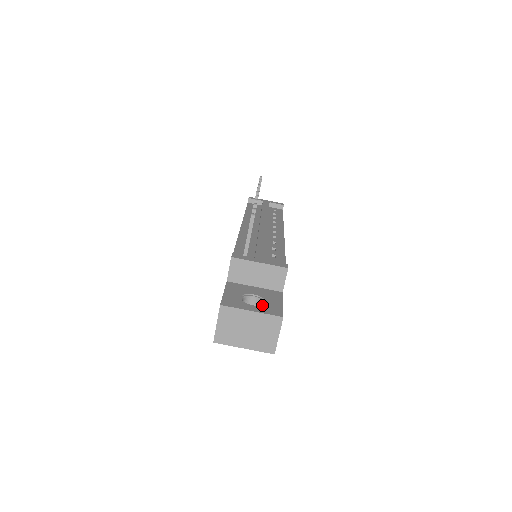
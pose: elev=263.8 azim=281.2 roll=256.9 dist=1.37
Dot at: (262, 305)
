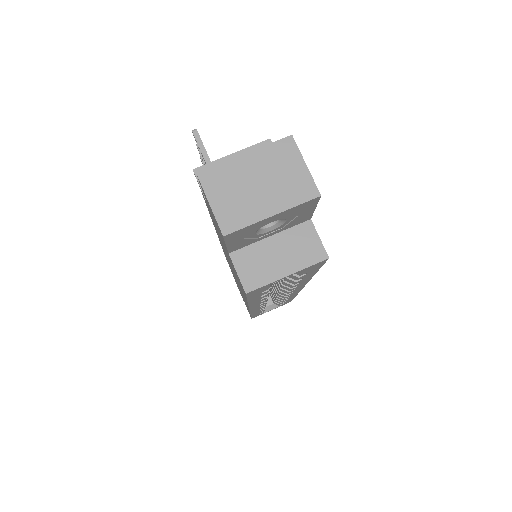
Dot at: occluded
